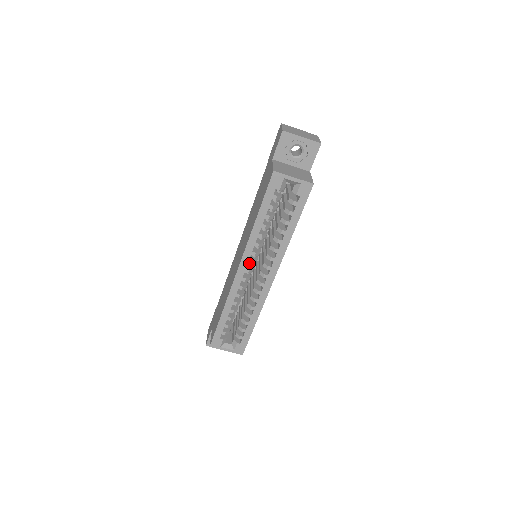
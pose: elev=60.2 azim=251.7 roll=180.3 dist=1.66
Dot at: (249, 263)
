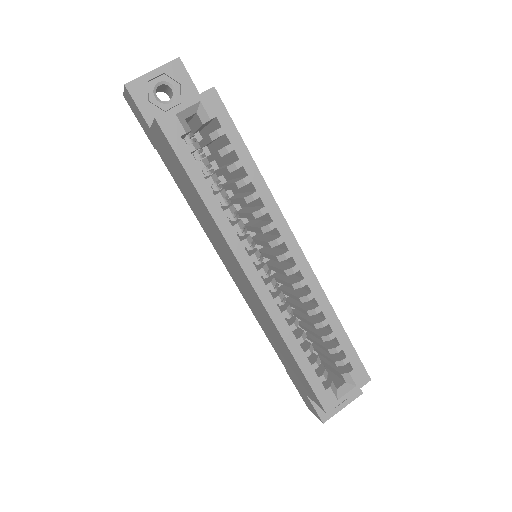
Dot at: (253, 259)
